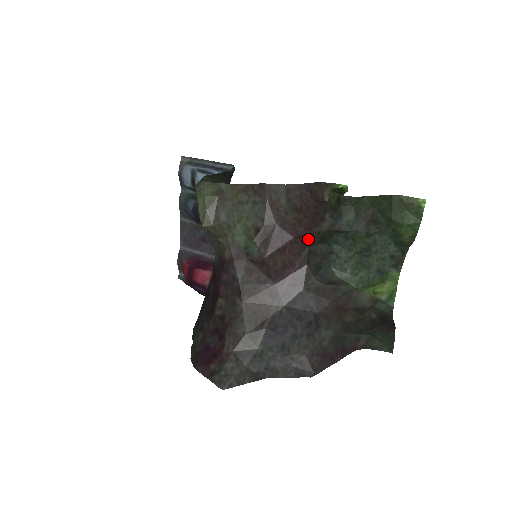
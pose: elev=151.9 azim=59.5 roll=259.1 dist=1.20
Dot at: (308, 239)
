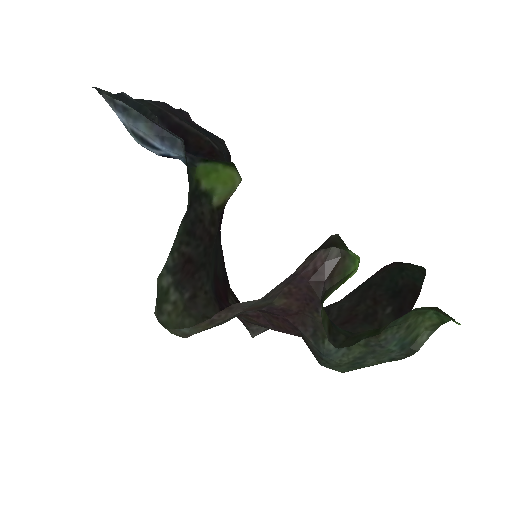
Dot at: (301, 322)
